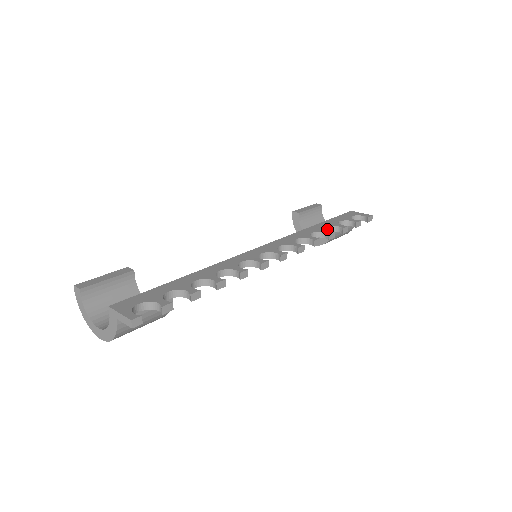
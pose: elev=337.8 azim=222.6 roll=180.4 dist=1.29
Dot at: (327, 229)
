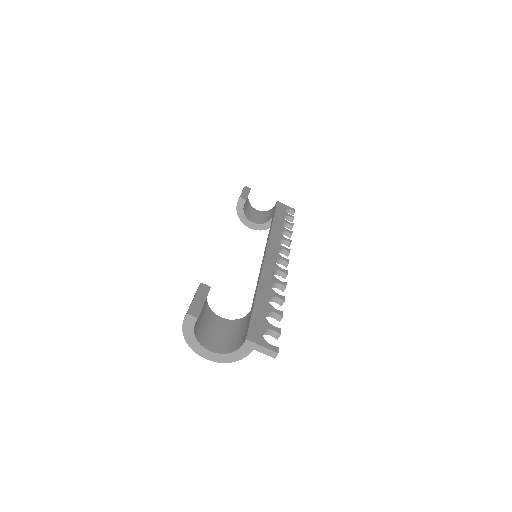
Dot at: occluded
